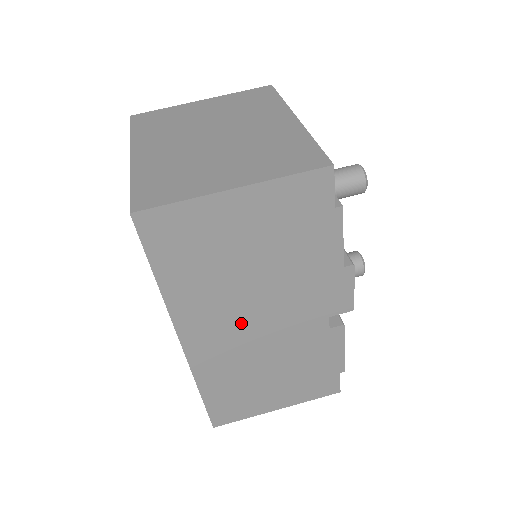
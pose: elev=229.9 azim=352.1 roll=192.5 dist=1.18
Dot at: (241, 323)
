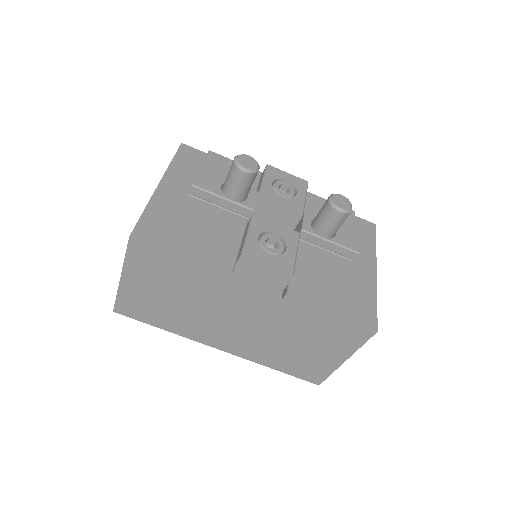
Dot at: (226, 326)
